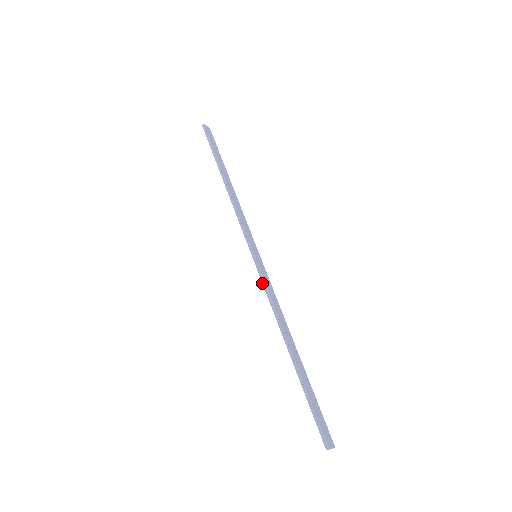
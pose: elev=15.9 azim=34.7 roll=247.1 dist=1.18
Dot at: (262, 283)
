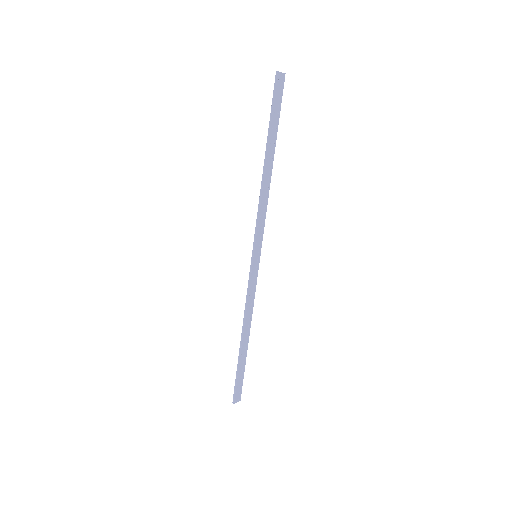
Dot at: (248, 283)
